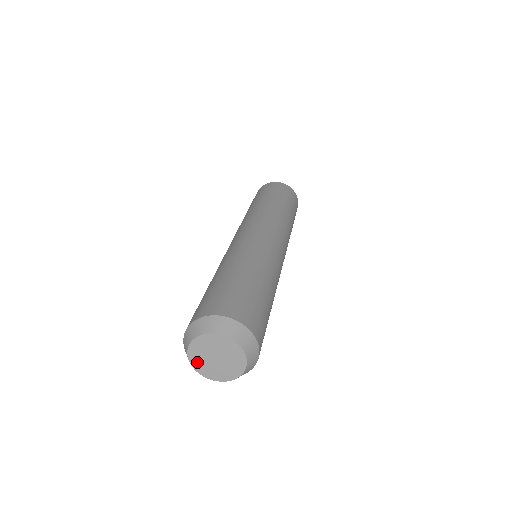
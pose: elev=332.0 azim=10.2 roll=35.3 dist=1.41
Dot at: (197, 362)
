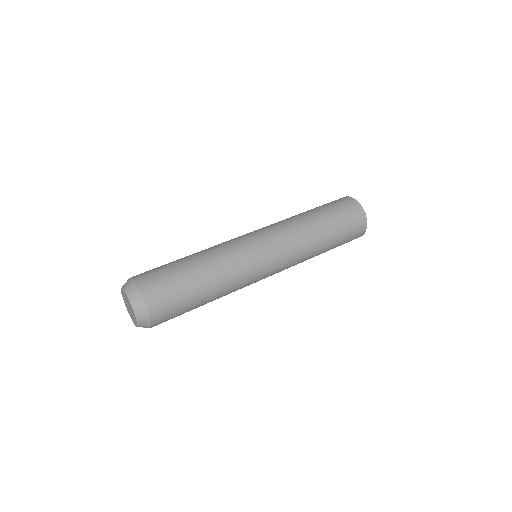
Dot at: (123, 295)
